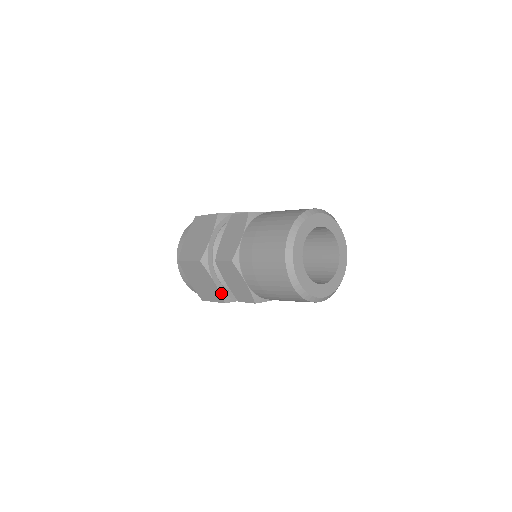
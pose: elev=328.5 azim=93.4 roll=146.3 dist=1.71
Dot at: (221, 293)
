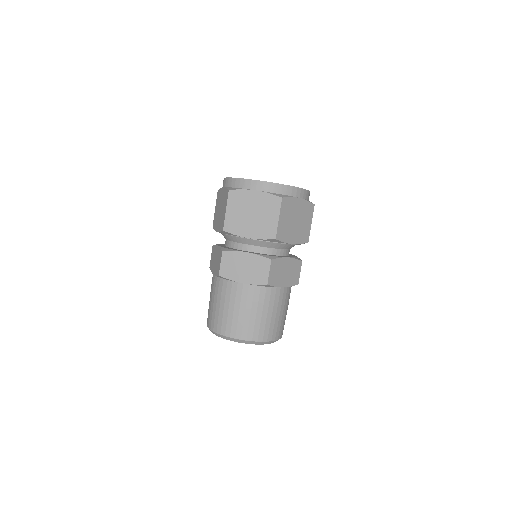
Dot at: occluded
